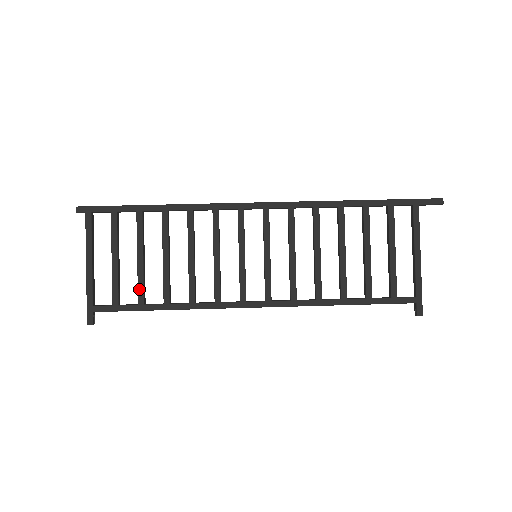
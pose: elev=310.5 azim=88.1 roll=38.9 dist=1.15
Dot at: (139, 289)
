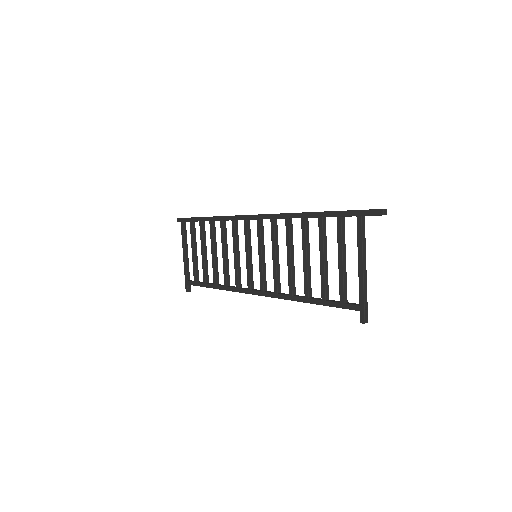
Dot at: (203, 273)
